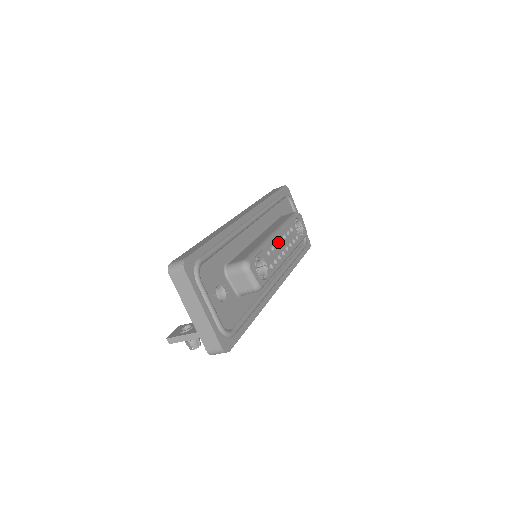
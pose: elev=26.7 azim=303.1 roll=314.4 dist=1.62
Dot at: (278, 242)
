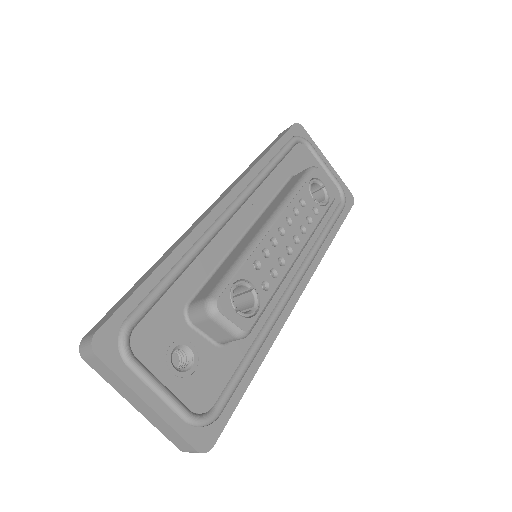
Dot at: (276, 236)
